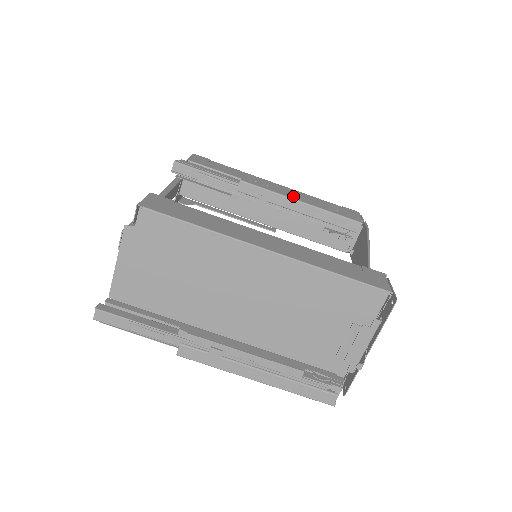
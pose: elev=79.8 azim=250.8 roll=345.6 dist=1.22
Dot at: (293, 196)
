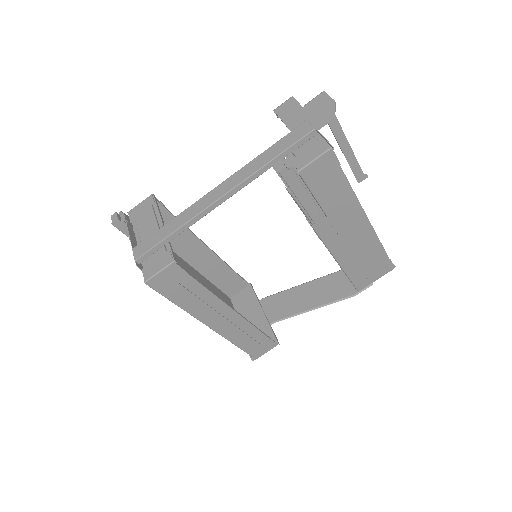
Dot at: (341, 254)
